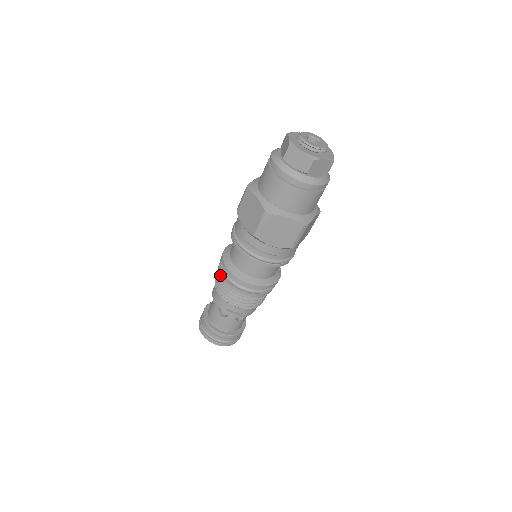
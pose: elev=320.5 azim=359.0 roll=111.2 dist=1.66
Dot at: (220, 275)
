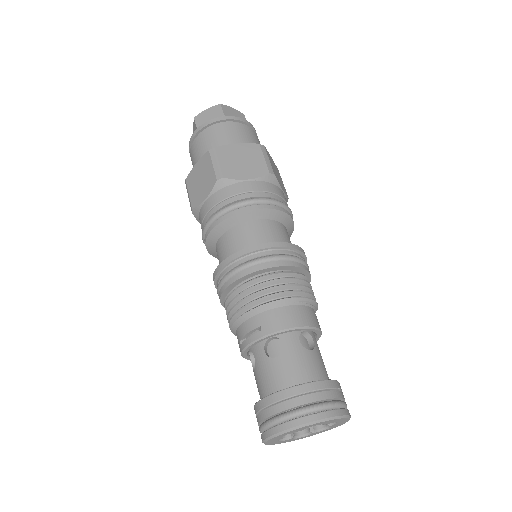
Dot at: occluded
